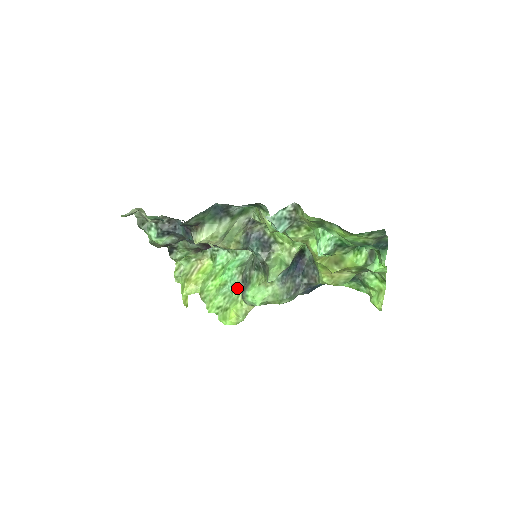
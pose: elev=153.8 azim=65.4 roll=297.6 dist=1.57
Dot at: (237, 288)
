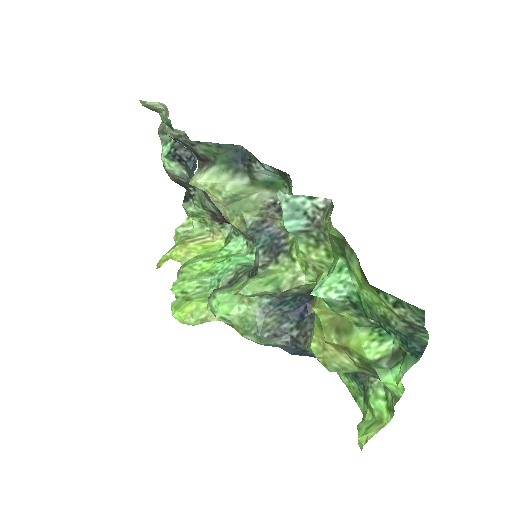
Dot at: (219, 286)
